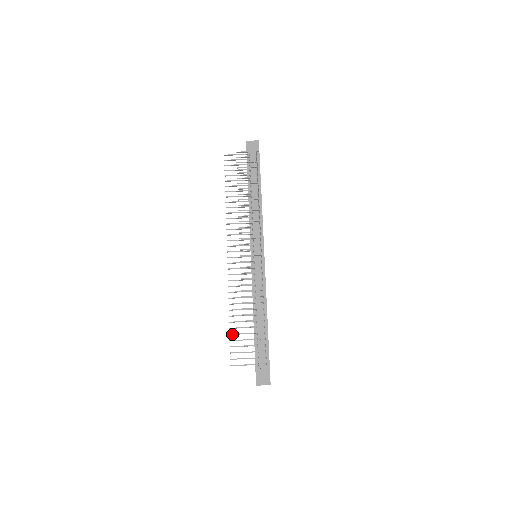
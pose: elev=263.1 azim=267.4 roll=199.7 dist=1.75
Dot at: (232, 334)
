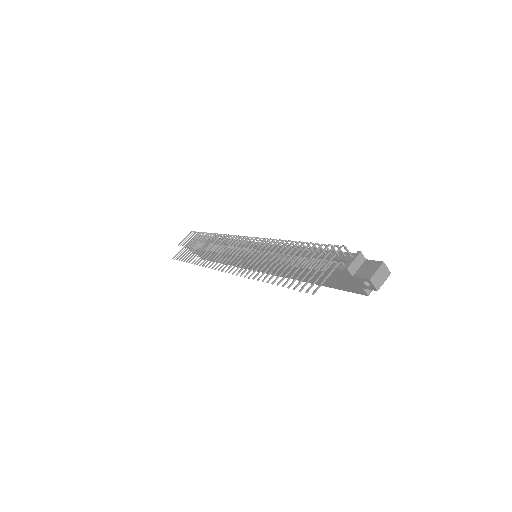
Dot at: (284, 283)
